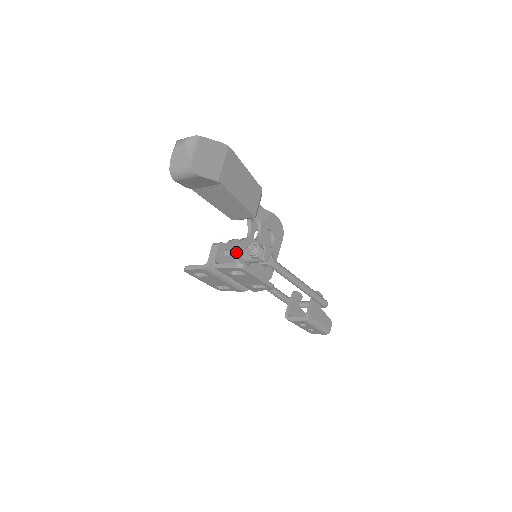
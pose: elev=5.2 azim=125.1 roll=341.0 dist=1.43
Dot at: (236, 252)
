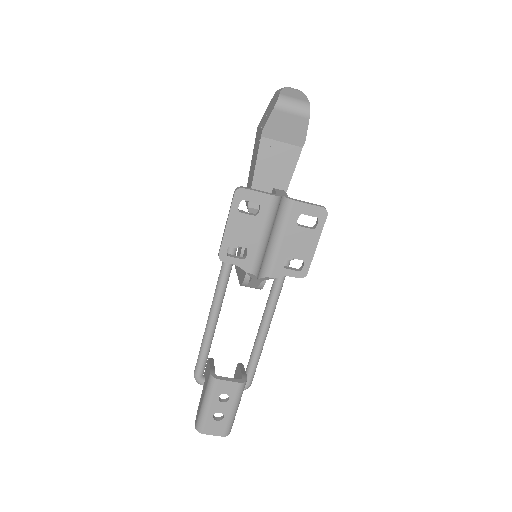
Dot at: occluded
